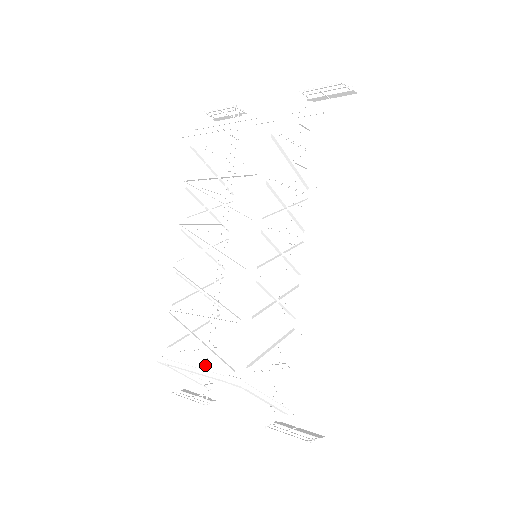
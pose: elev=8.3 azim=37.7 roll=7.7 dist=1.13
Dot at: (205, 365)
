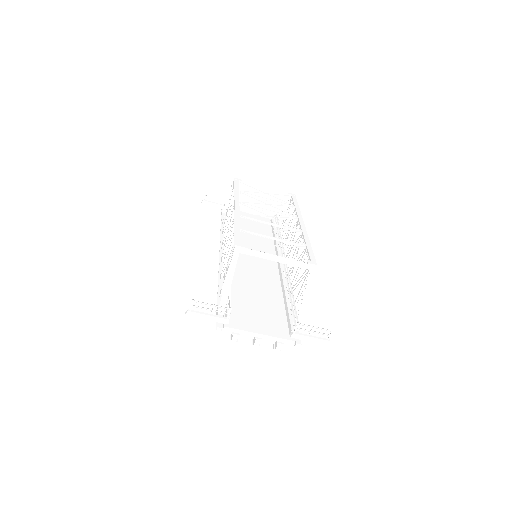
Dot at: occluded
